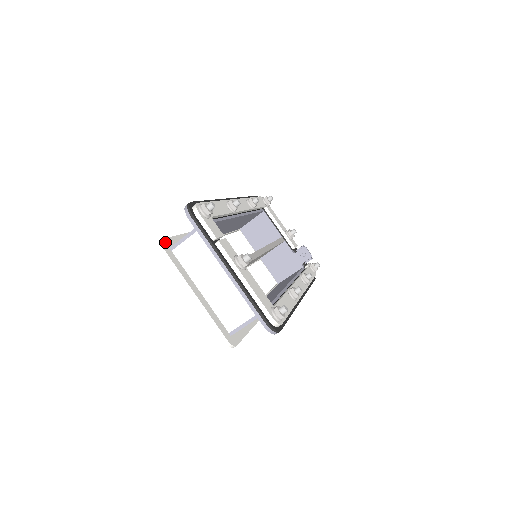
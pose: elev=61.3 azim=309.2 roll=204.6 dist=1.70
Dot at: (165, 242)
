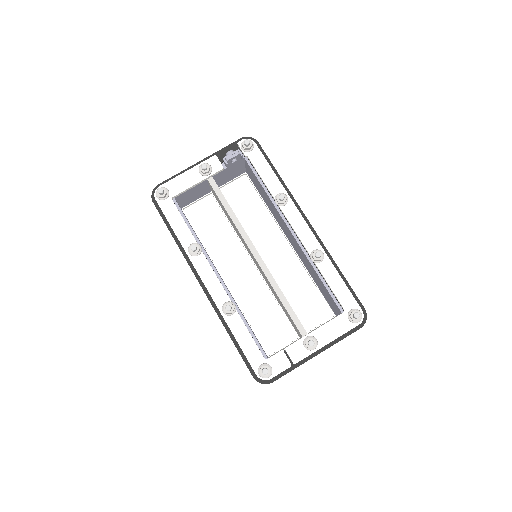
Dot at: occluded
